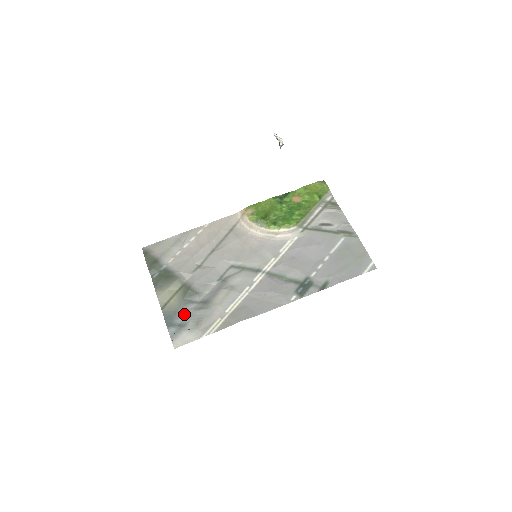
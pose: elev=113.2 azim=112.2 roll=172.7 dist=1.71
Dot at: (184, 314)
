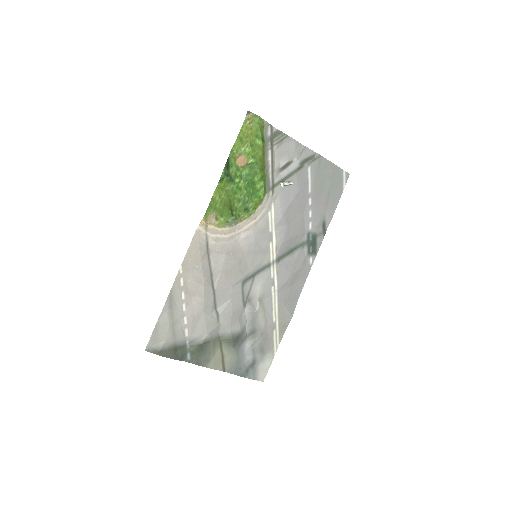
Dot at: (245, 356)
